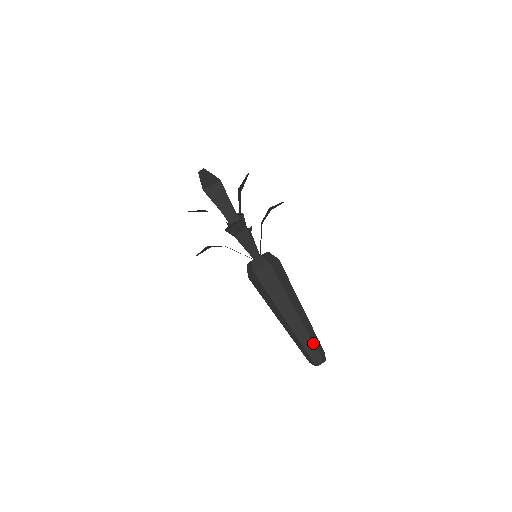
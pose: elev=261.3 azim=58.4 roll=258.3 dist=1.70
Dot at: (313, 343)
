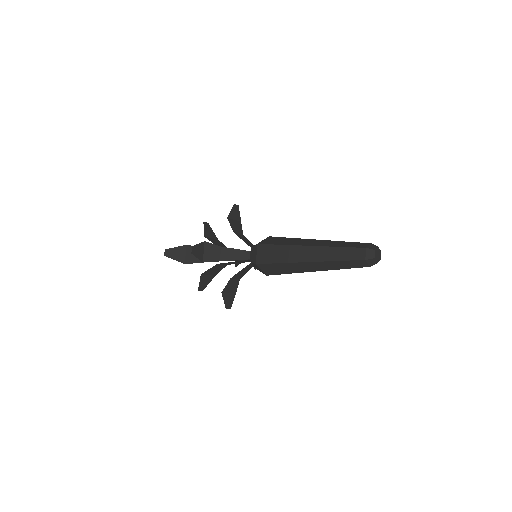
Dot at: (346, 248)
